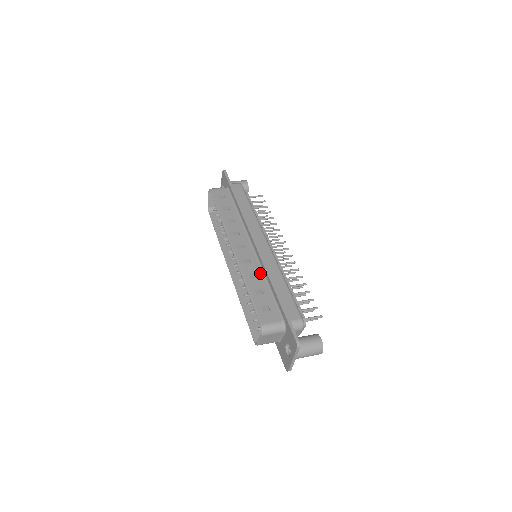
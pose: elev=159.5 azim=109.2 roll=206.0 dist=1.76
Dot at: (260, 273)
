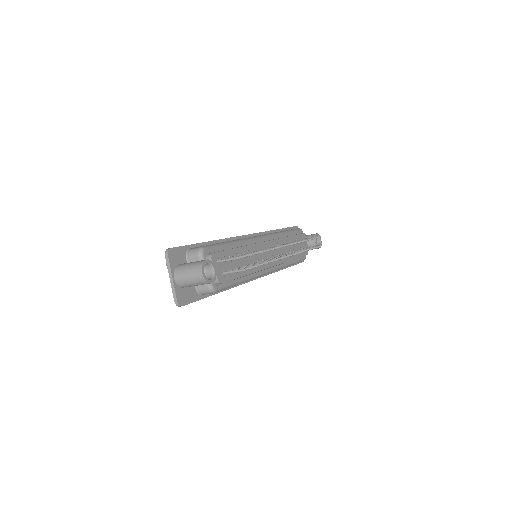
Dot at: occluded
